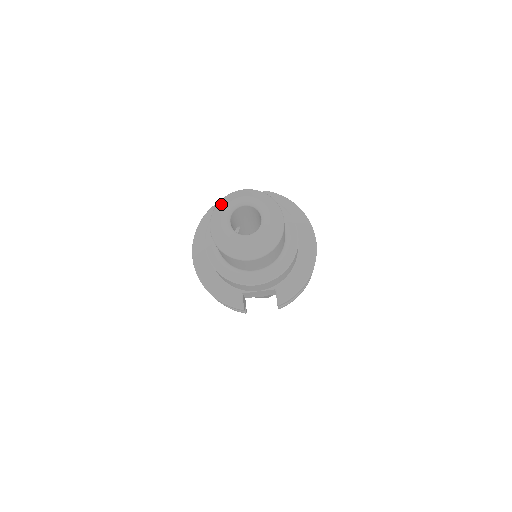
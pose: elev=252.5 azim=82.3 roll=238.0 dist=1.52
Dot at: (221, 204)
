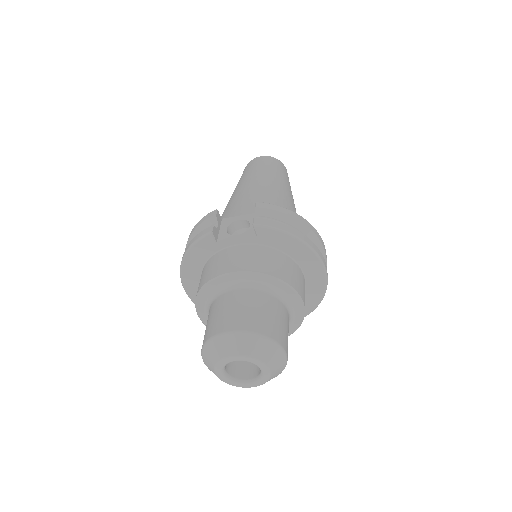
Dot at: (209, 352)
